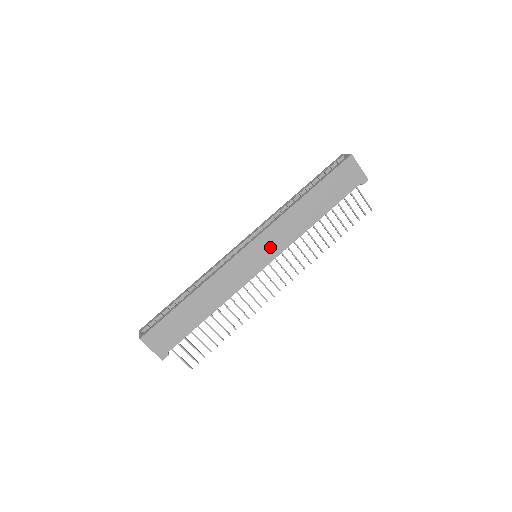
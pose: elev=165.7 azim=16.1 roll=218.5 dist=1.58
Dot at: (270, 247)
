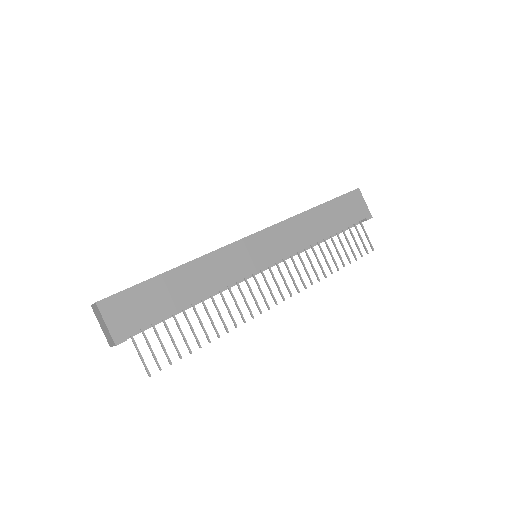
Dot at: (275, 246)
